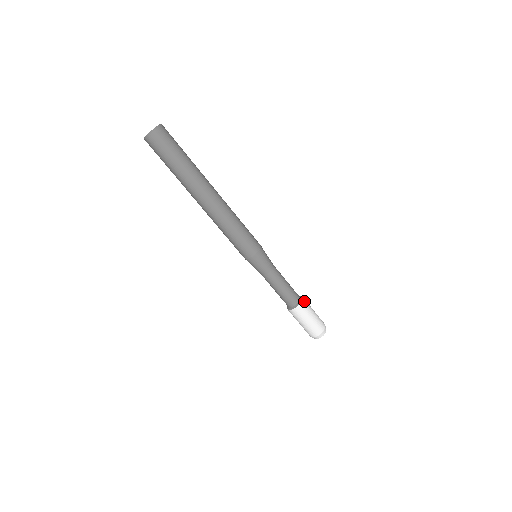
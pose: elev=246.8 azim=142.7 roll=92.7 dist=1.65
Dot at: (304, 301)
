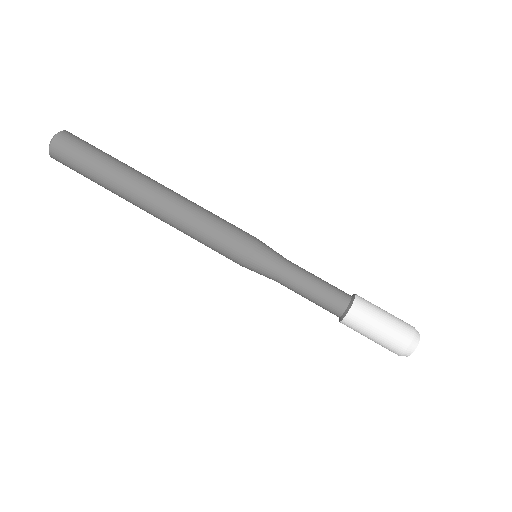
Dot at: occluded
